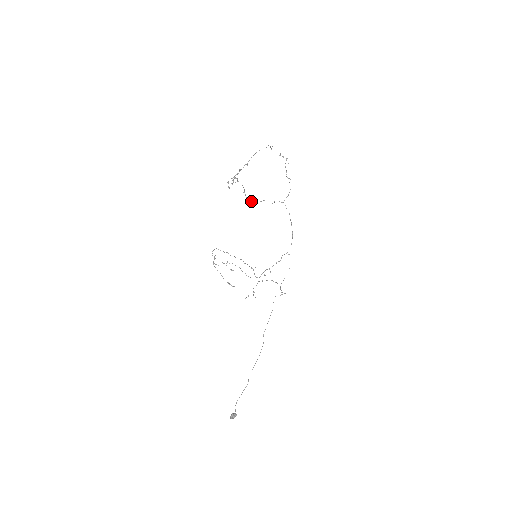
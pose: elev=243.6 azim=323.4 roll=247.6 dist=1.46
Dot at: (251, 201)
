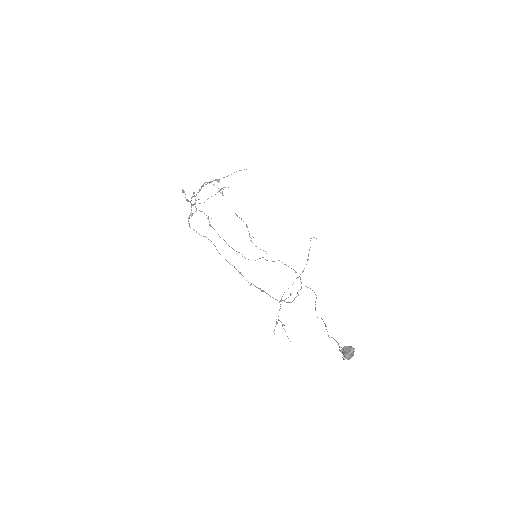
Dot at: (224, 240)
